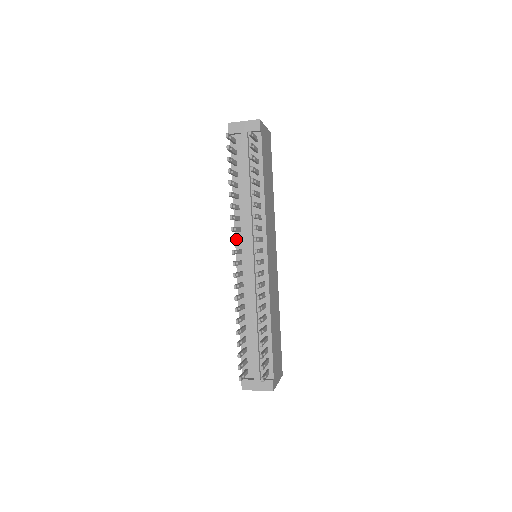
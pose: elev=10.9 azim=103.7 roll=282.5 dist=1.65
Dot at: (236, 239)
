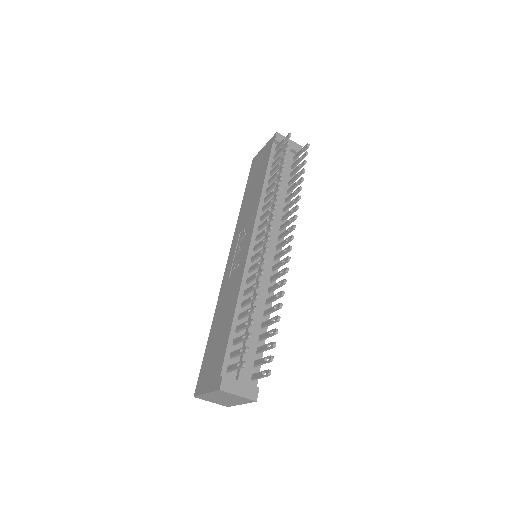
Dot at: occluded
